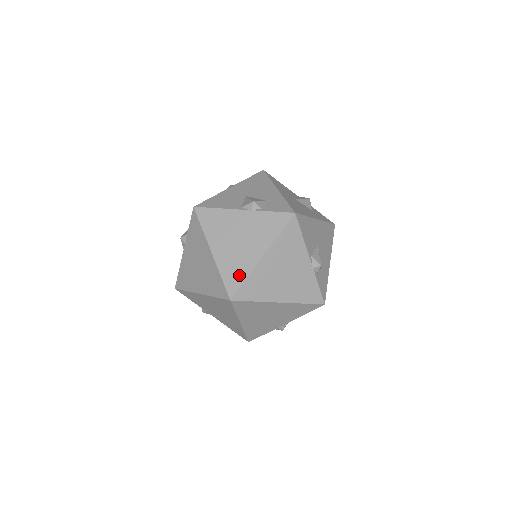
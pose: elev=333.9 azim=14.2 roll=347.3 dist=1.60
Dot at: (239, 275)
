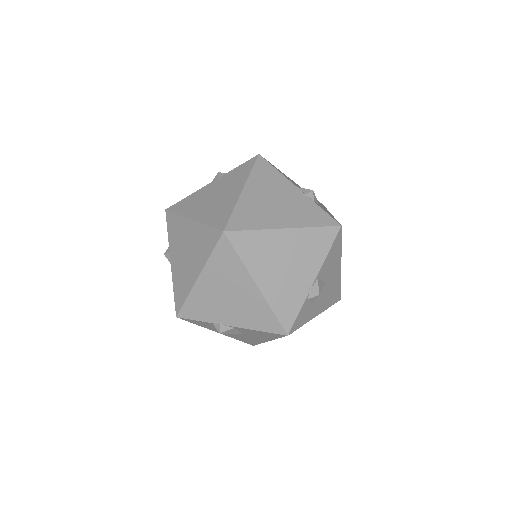
Dot at: (225, 213)
